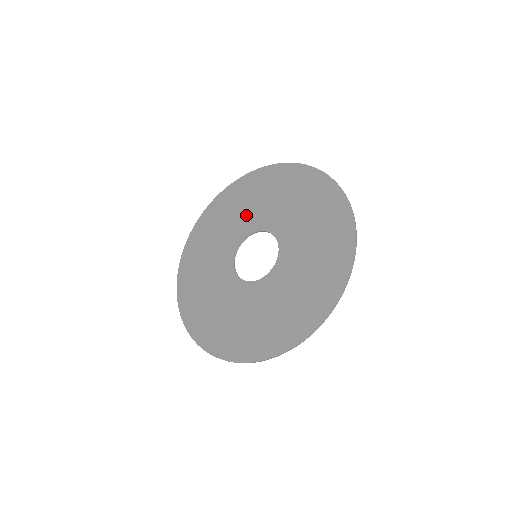
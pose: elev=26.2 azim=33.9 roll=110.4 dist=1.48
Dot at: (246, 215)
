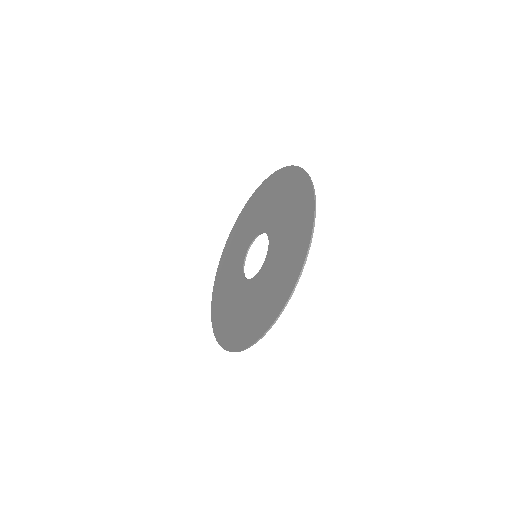
Dot at: (247, 233)
